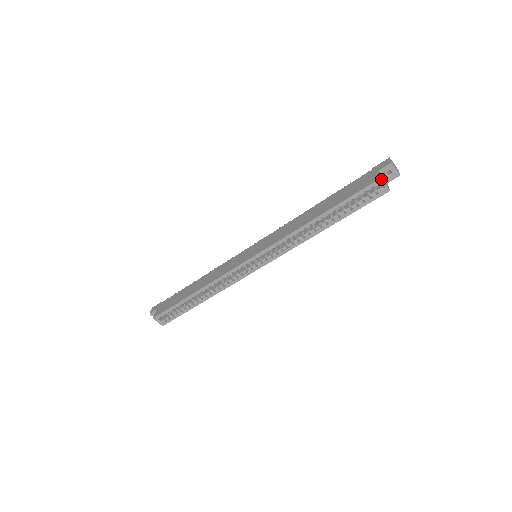
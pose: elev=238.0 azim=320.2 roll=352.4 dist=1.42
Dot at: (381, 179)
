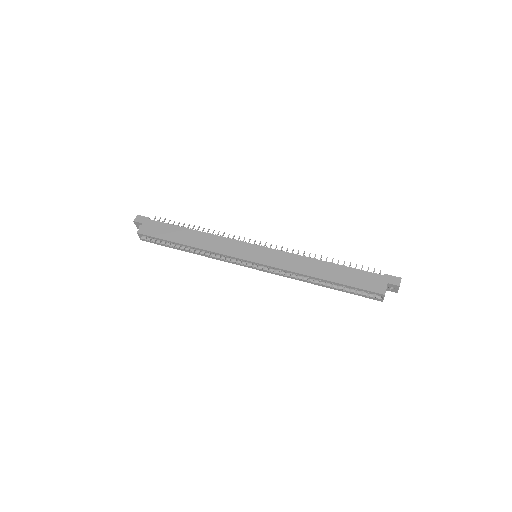
Dot at: occluded
